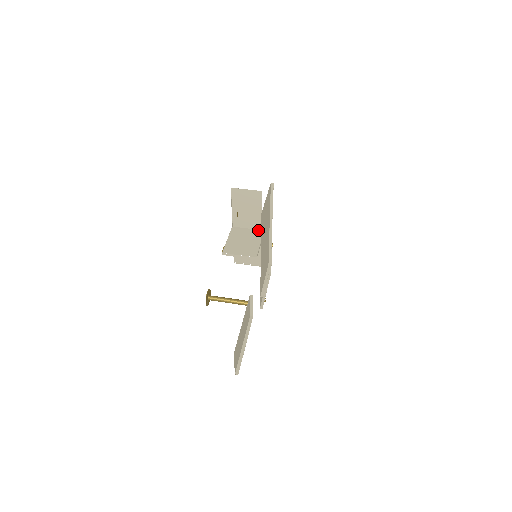
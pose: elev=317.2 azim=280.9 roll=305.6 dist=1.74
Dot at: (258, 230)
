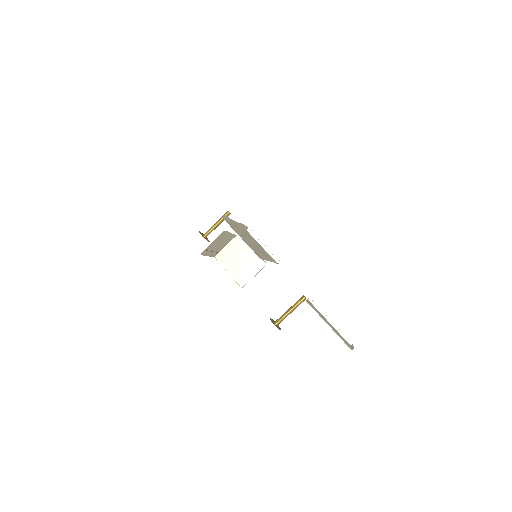
Dot at: (235, 239)
